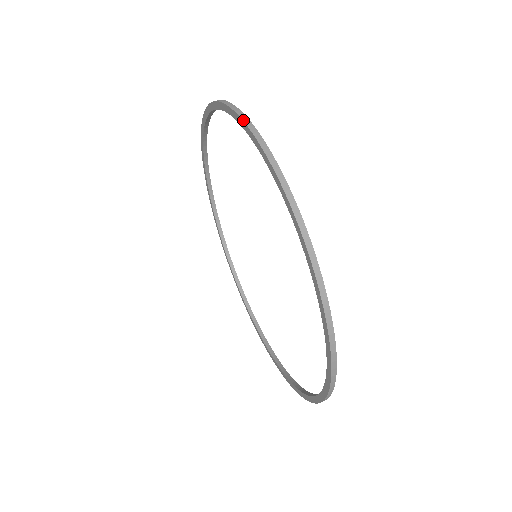
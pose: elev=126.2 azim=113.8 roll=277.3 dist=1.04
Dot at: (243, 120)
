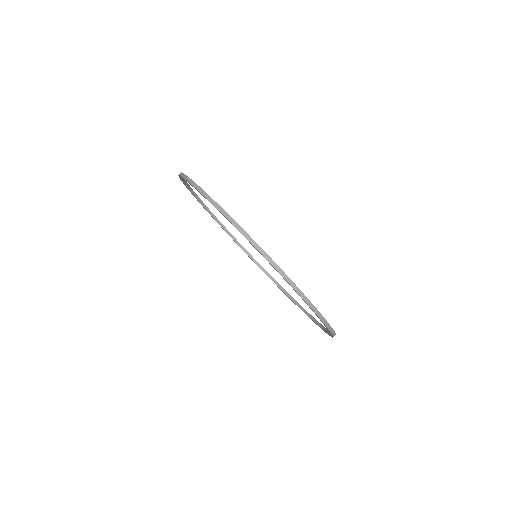
Dot at: (289, 284)
